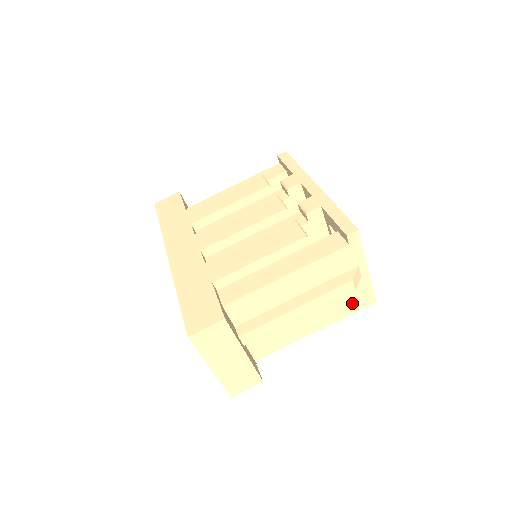
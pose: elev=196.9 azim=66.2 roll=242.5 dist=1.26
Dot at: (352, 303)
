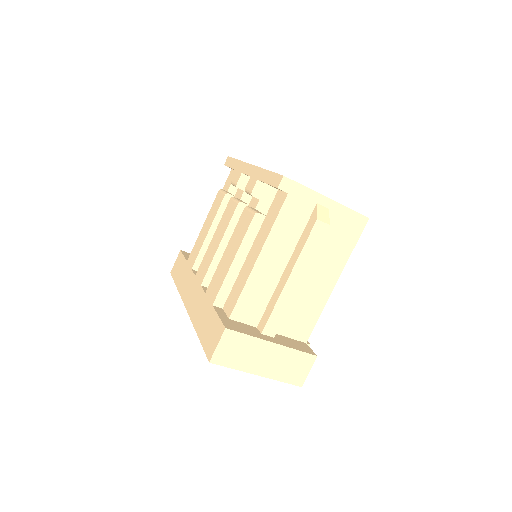
Dot at: (346, 236)
